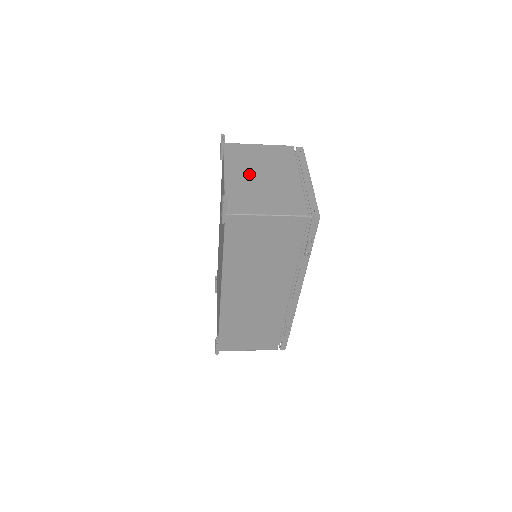
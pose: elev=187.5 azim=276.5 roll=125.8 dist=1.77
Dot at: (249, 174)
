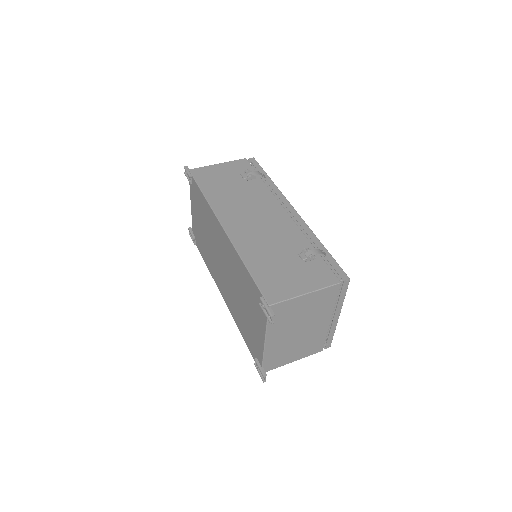
Dot at: (287, 334)
